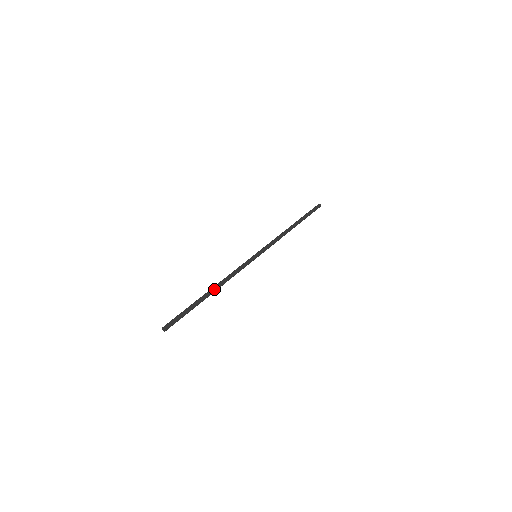
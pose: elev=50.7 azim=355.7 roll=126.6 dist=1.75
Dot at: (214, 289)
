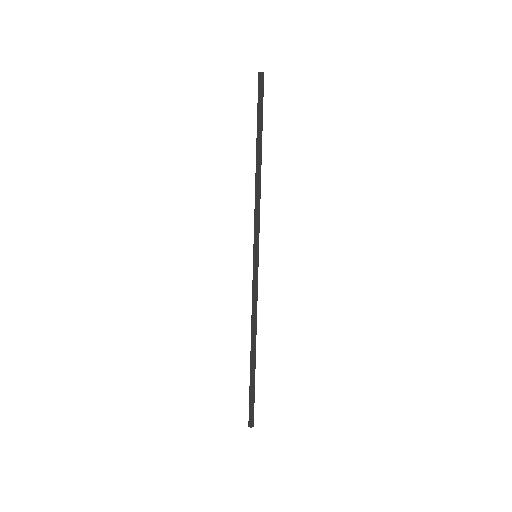
Dot at: occluded
